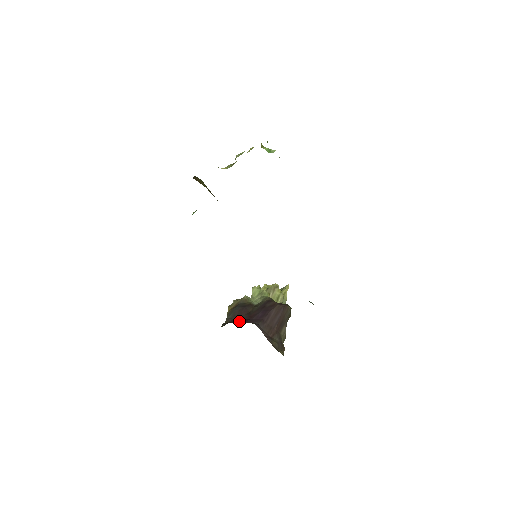
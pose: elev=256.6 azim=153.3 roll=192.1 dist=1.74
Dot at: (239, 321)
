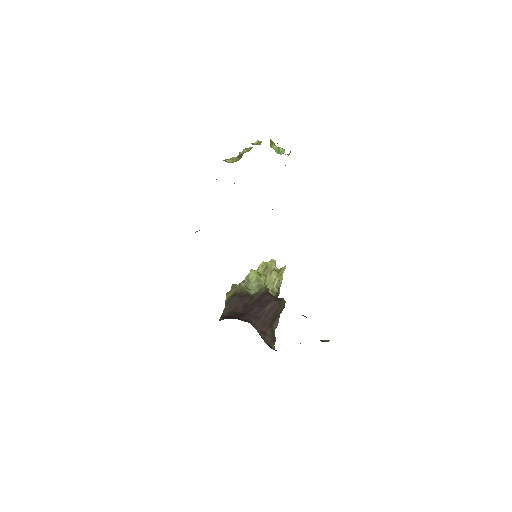
Dot at: (236, 316)
